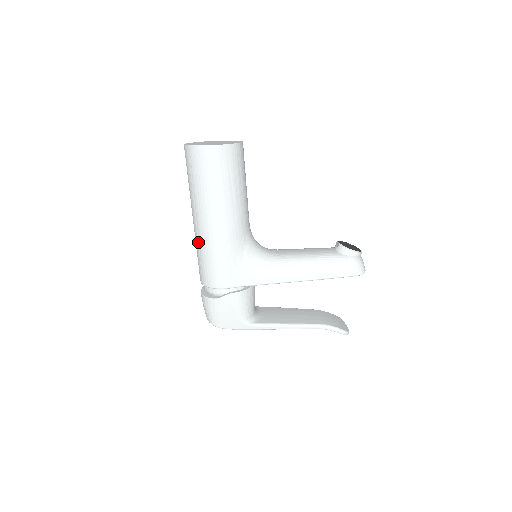
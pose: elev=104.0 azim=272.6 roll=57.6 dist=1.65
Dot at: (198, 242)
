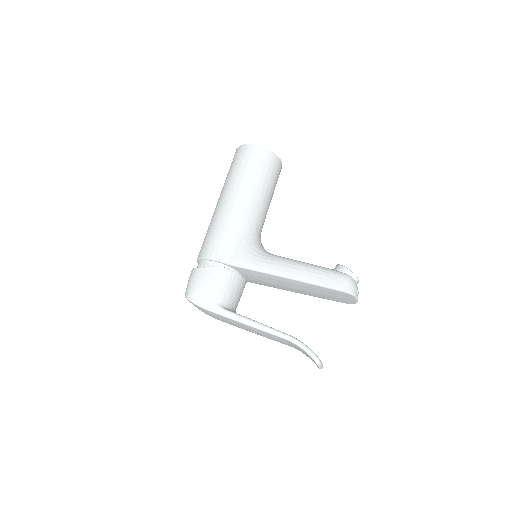
Dot at: (211, 220)
